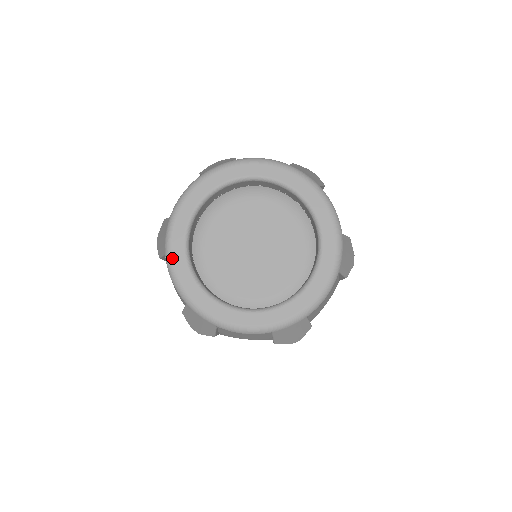
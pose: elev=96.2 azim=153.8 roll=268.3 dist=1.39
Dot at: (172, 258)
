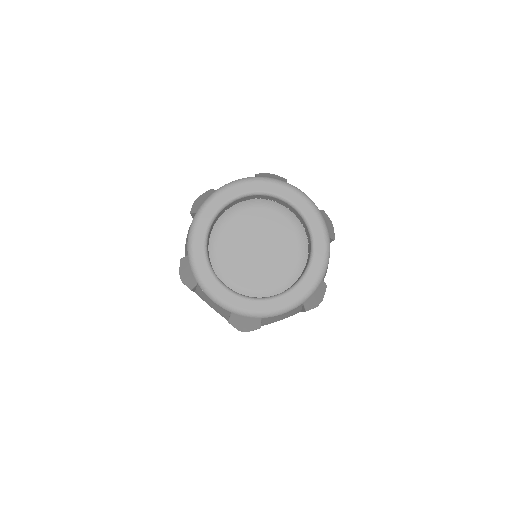
Dot at: (199, 218)
